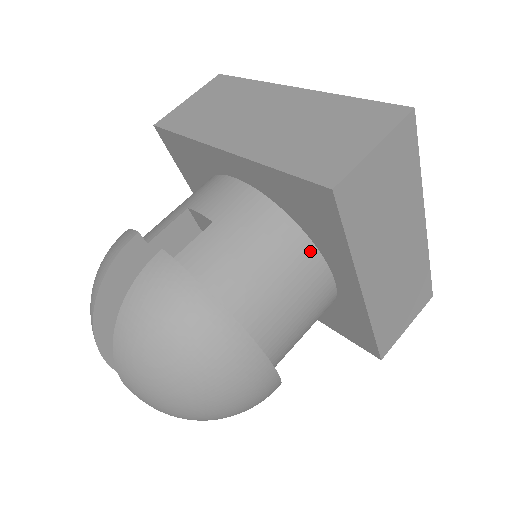
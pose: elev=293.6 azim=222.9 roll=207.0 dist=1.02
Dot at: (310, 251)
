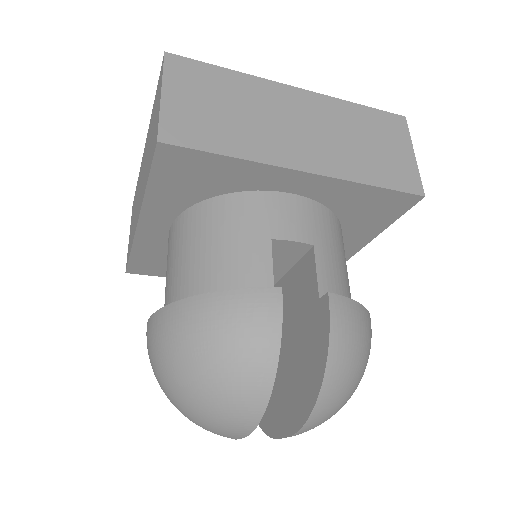
Dot at: occluded
